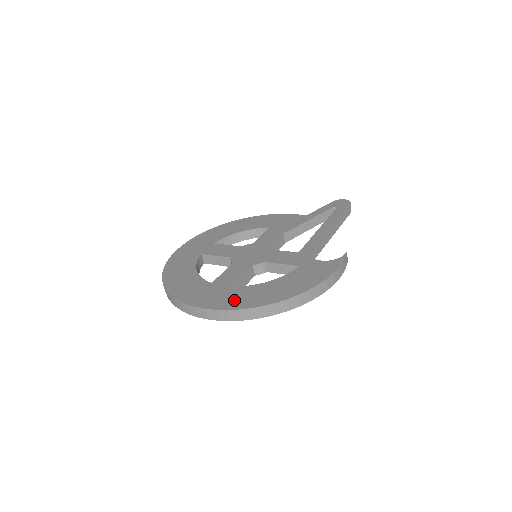
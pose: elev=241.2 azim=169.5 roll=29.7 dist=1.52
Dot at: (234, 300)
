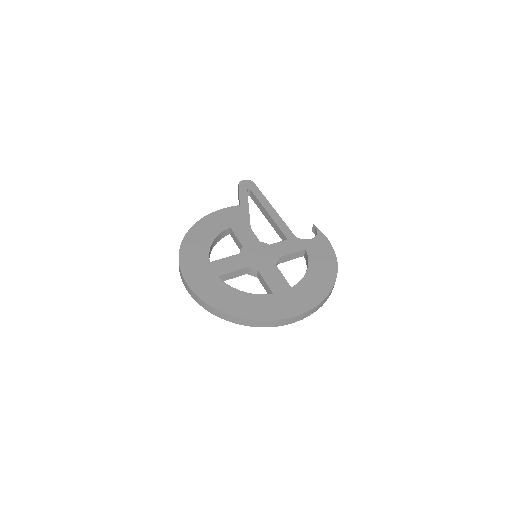
Dot at: (311, 296)
